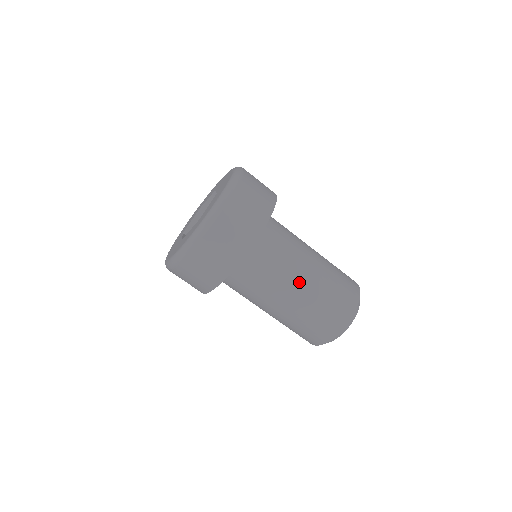
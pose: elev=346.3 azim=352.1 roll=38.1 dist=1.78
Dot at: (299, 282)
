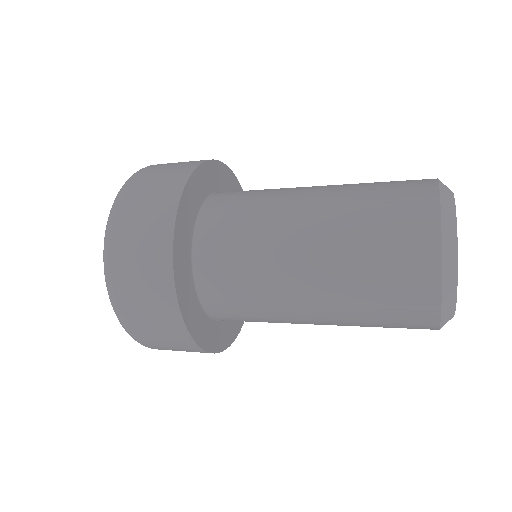
Dot at: (300, 253)
